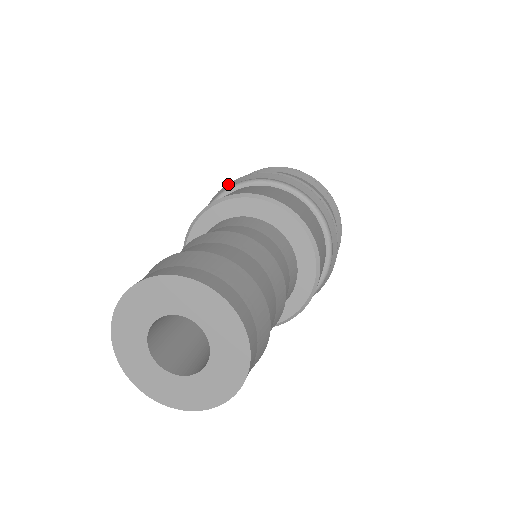
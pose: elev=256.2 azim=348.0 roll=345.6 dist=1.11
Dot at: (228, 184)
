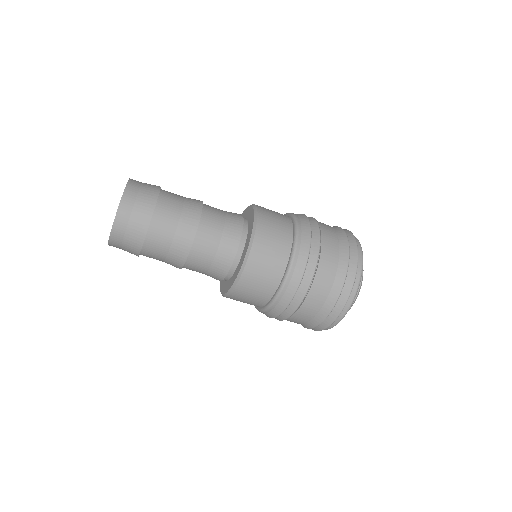
Dot at: occluded
